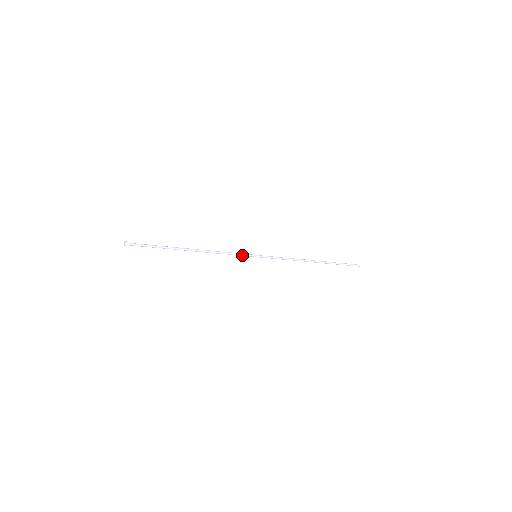
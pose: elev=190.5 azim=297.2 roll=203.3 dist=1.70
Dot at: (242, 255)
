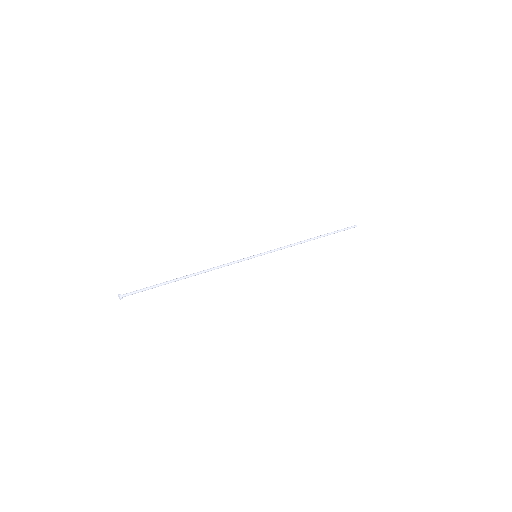
Dot at: occluded
